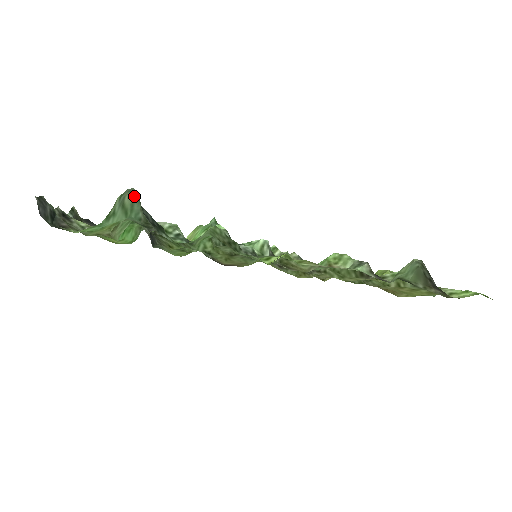
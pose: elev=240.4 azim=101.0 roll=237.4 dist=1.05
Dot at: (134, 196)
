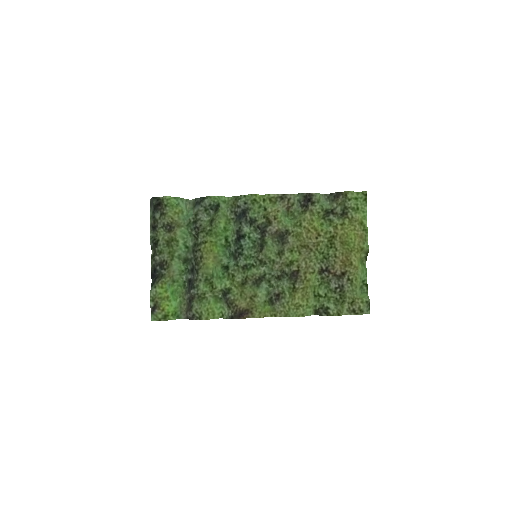
Dot at: (191, 209)
